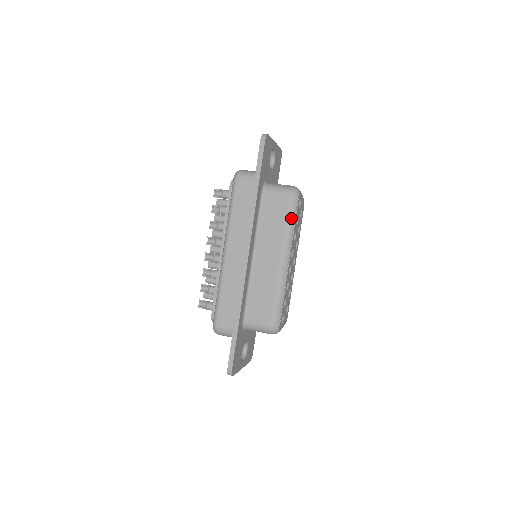
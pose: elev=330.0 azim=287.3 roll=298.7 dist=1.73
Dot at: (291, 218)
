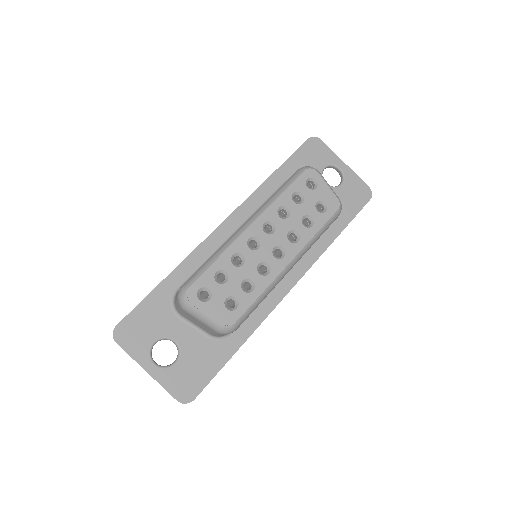
Dot at: (283, 186)
